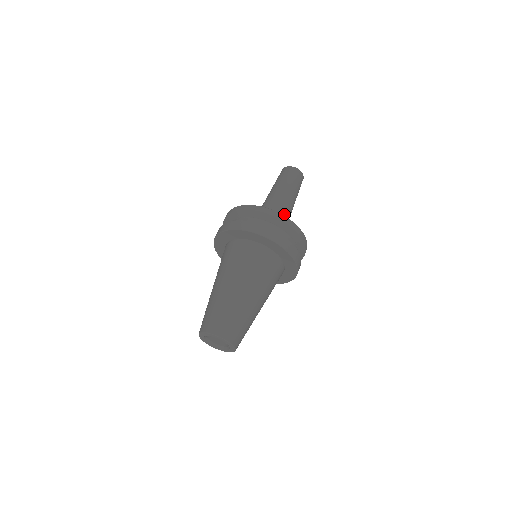
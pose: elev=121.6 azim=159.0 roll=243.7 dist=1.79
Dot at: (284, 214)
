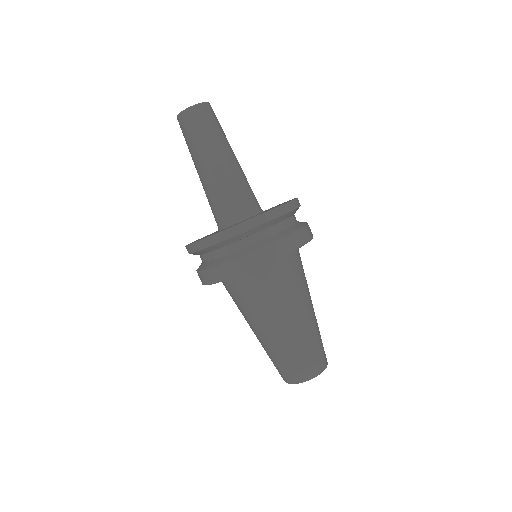
Dot at: occluded
